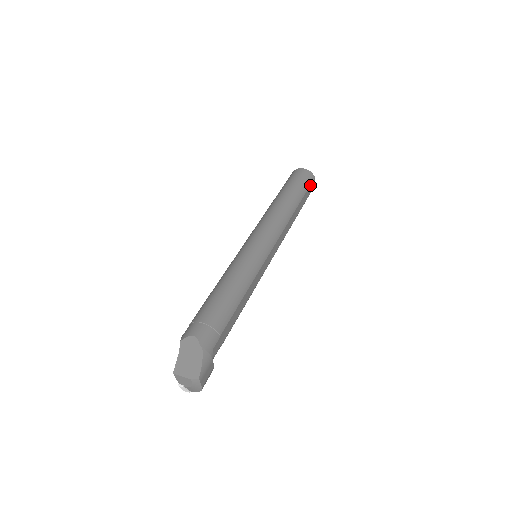
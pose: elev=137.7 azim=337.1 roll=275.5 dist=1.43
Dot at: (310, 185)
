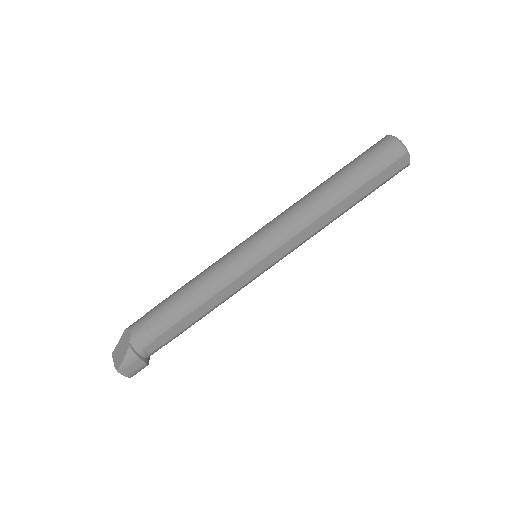
Dot at: (389, 166)
